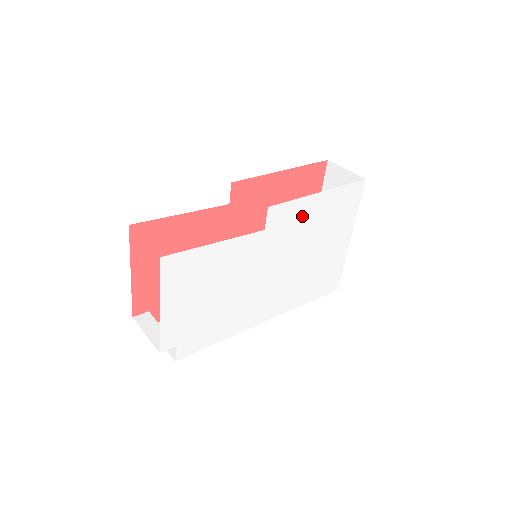
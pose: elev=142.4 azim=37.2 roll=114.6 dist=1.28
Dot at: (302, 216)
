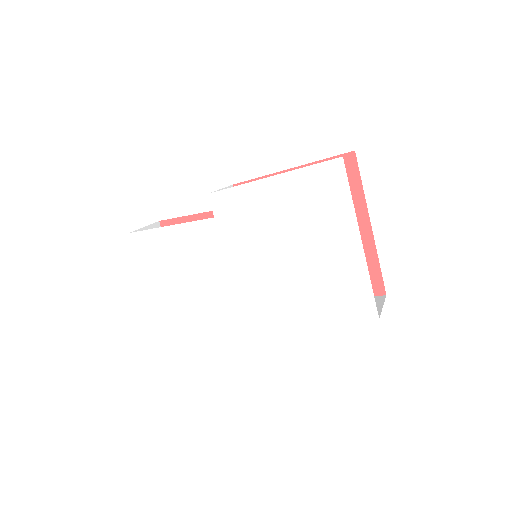
Dot at: (257, 205)
